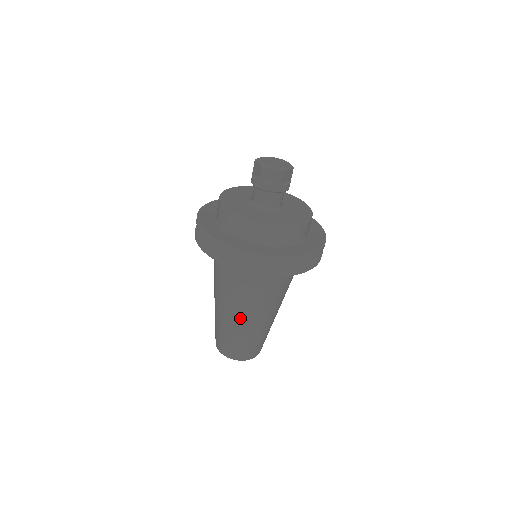
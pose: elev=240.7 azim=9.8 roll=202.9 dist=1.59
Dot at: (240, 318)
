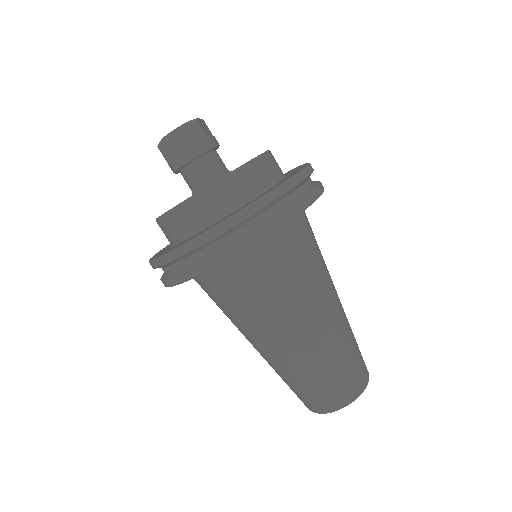
Dot at: (266, 349)
